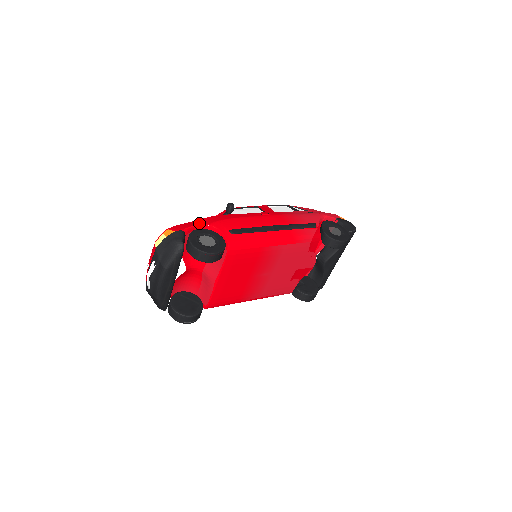
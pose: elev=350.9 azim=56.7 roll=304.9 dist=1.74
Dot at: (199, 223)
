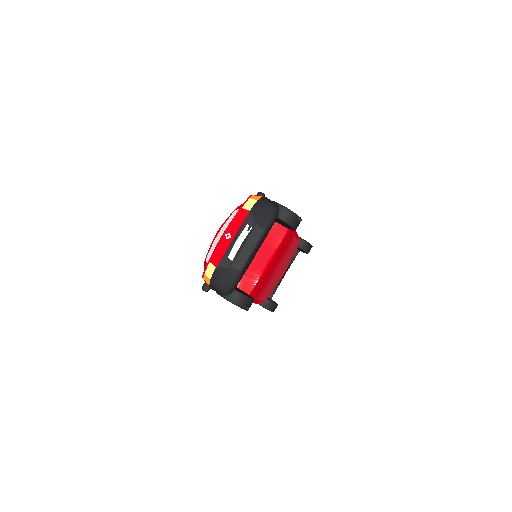
Dot at: occluded
